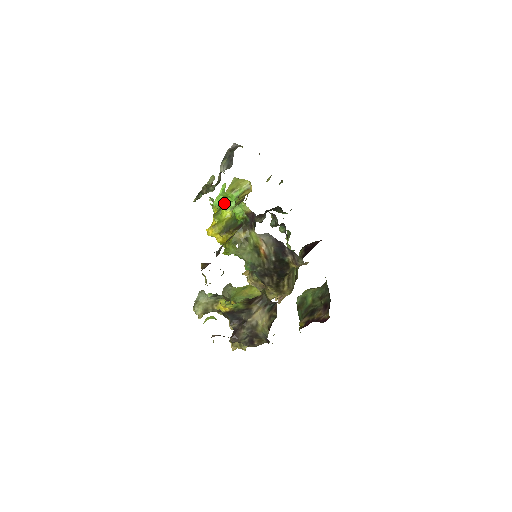
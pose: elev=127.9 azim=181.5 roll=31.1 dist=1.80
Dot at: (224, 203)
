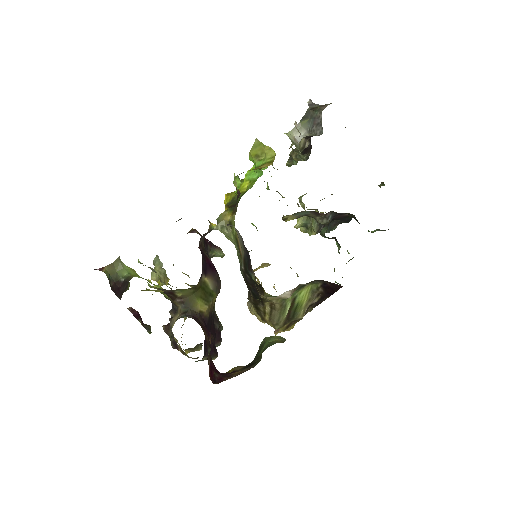
Dot at: occluded
